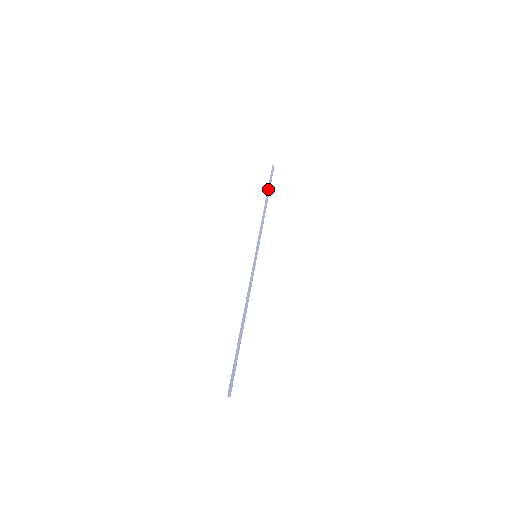
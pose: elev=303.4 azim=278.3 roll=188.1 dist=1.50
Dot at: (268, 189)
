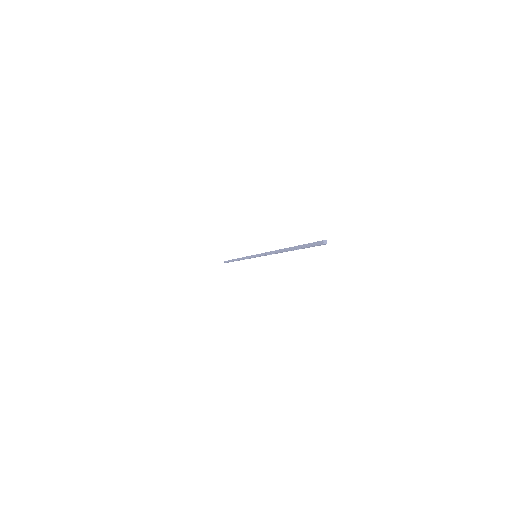
Dot at: occluded
